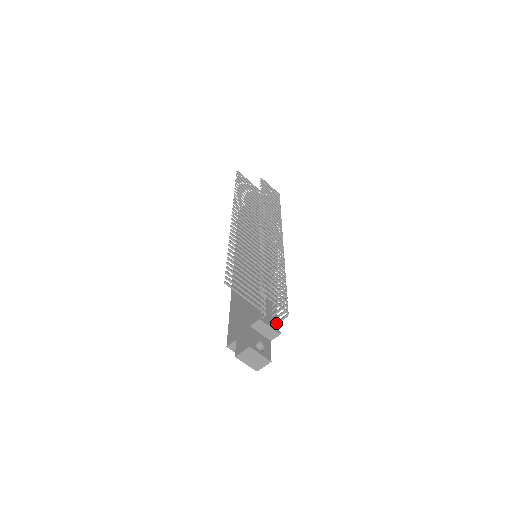
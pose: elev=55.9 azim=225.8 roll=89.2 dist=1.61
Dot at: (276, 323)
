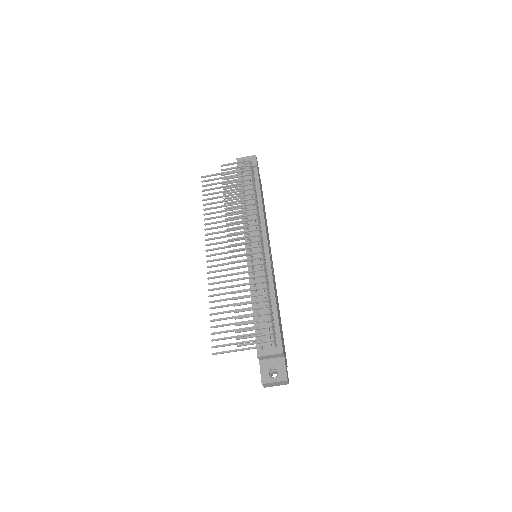
Dot at: (275, 346)
